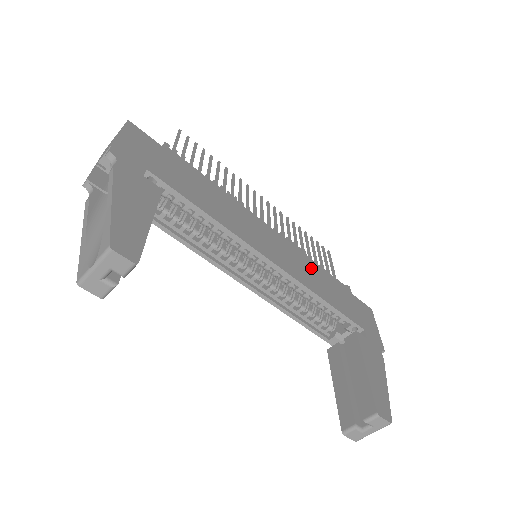
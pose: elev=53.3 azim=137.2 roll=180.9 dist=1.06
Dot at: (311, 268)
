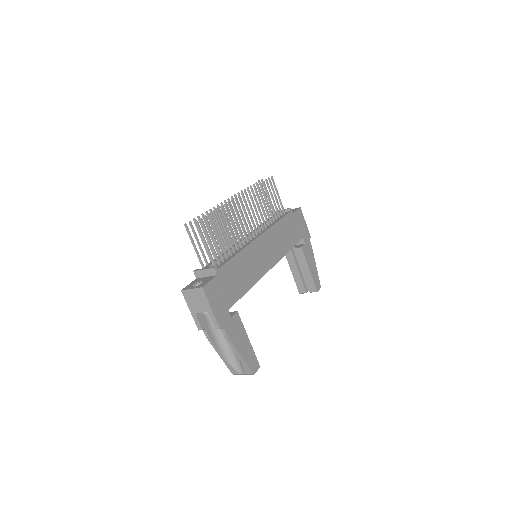
Dot at: (279, 233)
